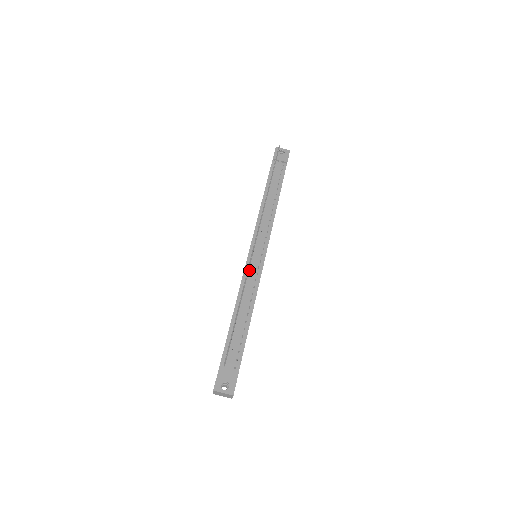
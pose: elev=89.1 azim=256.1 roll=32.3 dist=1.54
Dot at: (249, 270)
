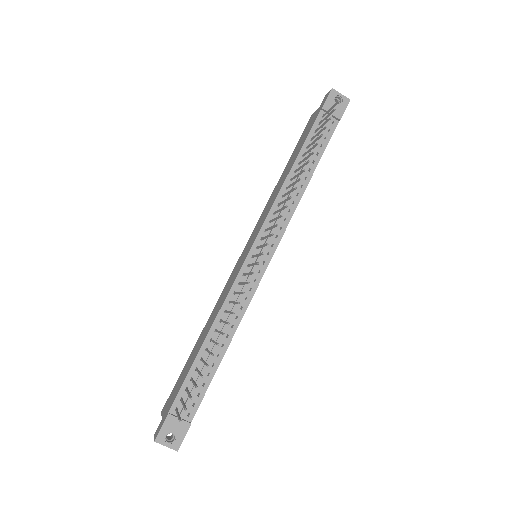
Dot at: occluded
